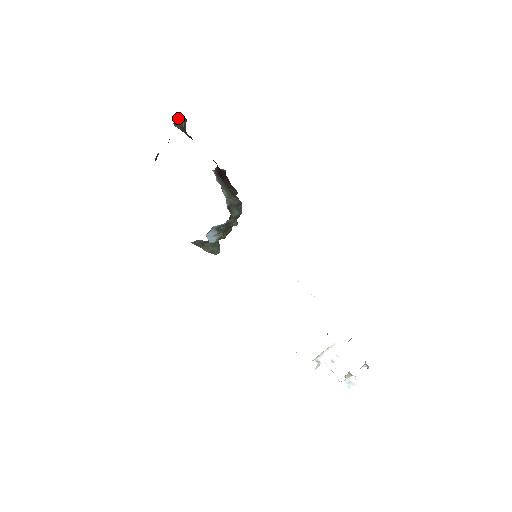
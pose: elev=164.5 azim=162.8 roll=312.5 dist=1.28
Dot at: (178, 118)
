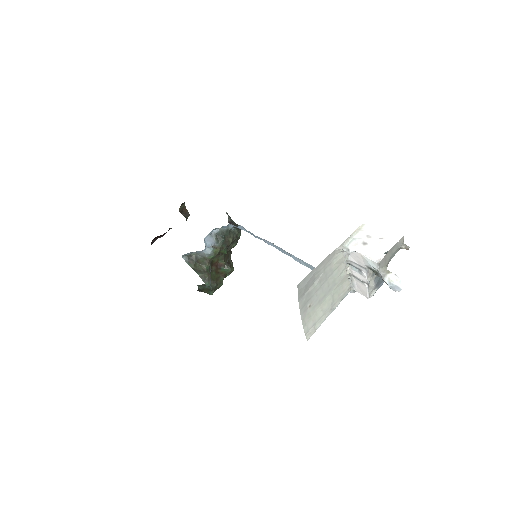
Dot at: (183, 208)
